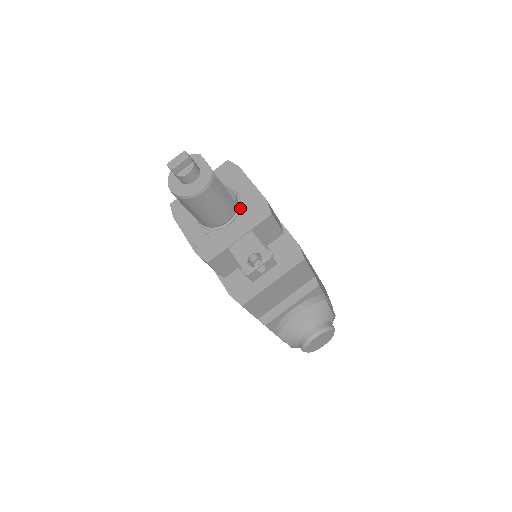
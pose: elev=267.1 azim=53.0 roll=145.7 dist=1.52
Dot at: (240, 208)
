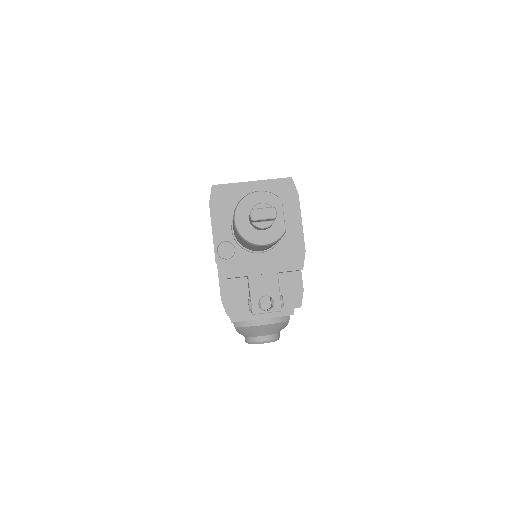
Dot at: (278, 242)
